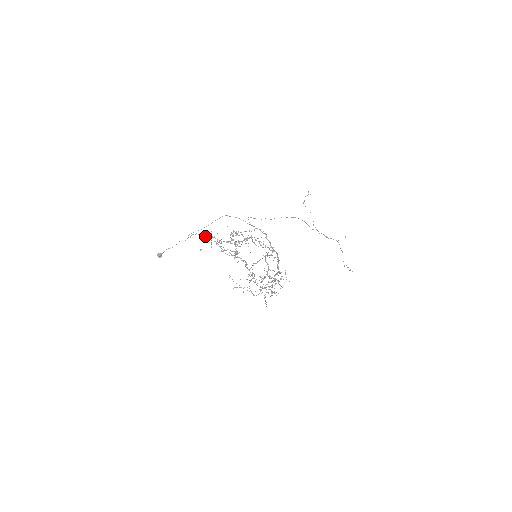
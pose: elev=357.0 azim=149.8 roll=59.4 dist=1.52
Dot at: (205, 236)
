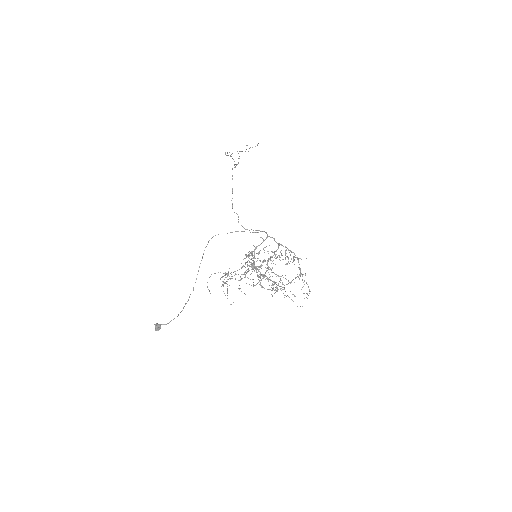
Dot at: occluded
